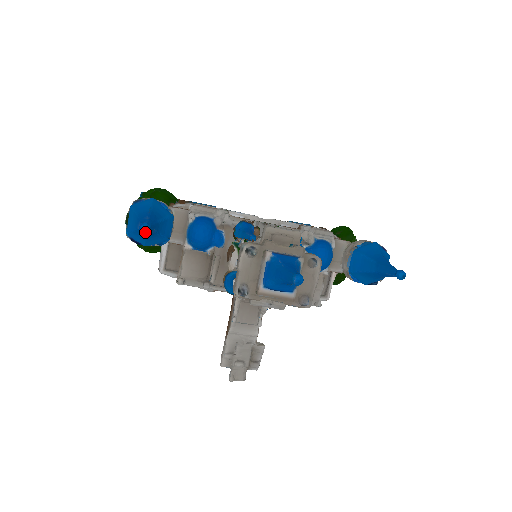
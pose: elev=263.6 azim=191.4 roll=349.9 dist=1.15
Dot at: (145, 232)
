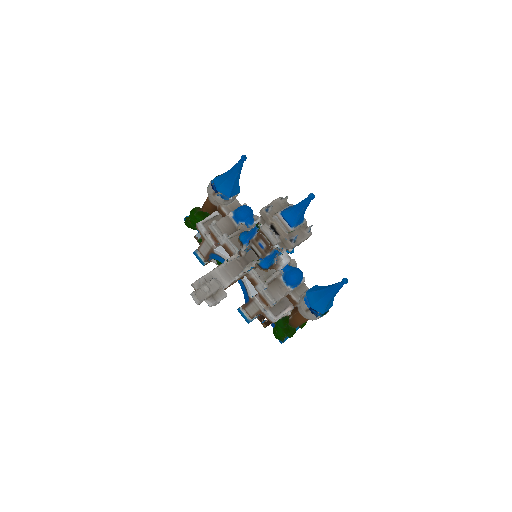
Dot at: (244, 158)
